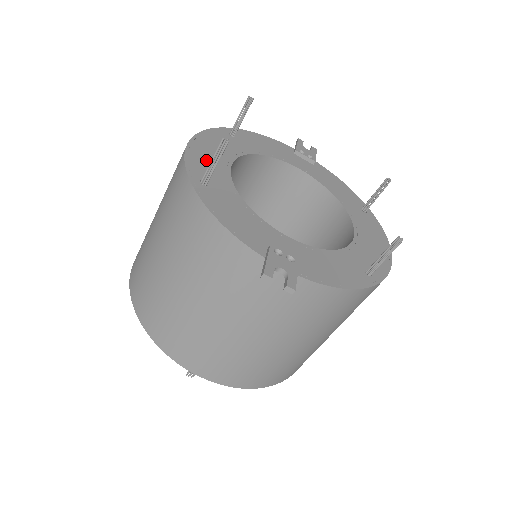
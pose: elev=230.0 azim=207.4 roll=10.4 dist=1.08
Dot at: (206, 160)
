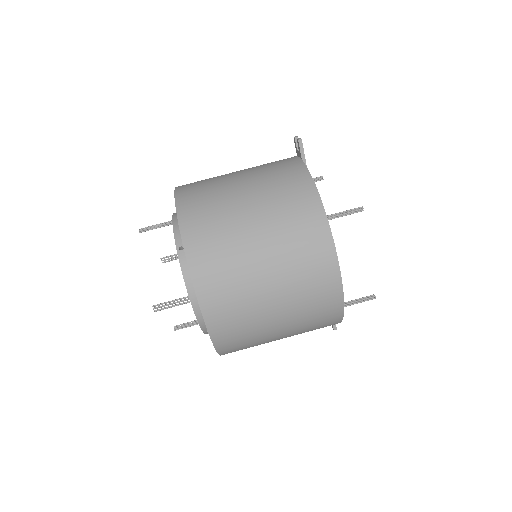
Dot at: occluded
